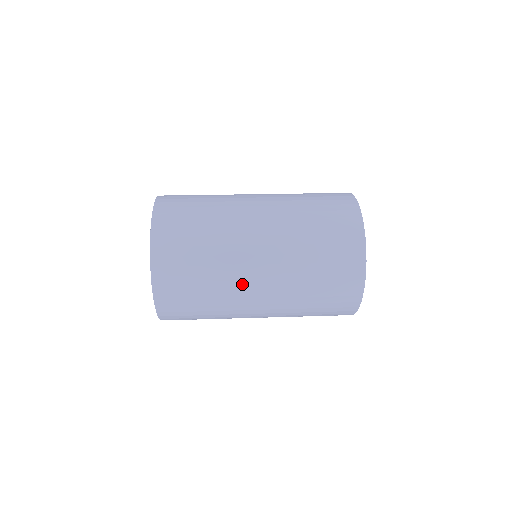
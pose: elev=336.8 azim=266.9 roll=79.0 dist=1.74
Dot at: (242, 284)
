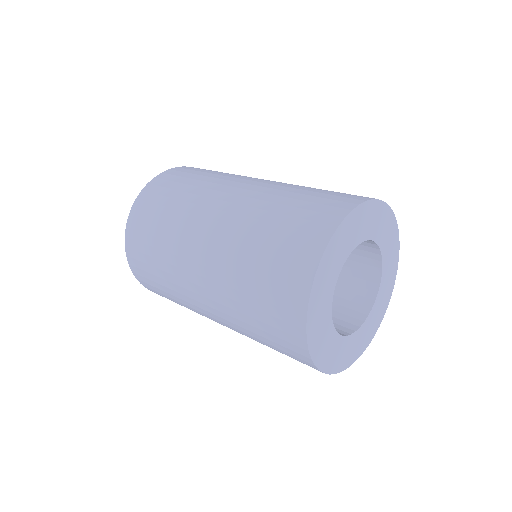
Dot at: (198, 217)
